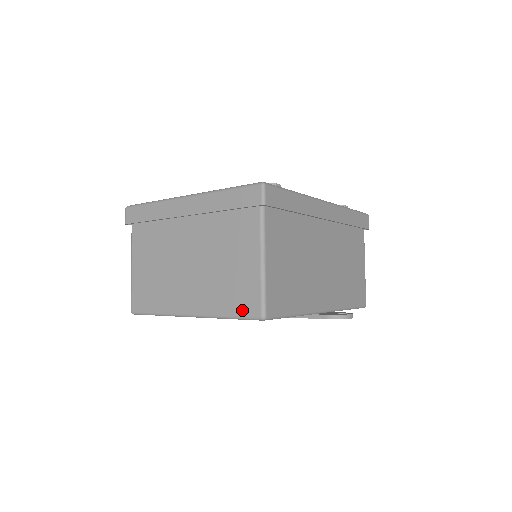
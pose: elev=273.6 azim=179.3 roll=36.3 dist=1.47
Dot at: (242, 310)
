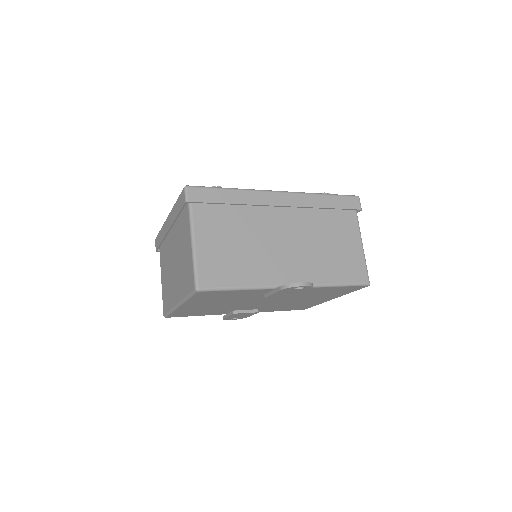
Dot at: (189, 288)
